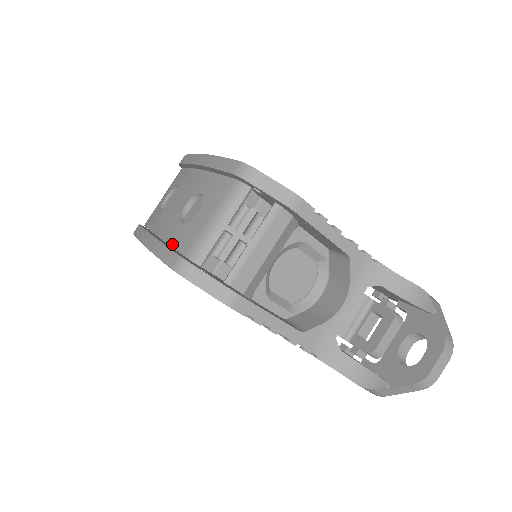
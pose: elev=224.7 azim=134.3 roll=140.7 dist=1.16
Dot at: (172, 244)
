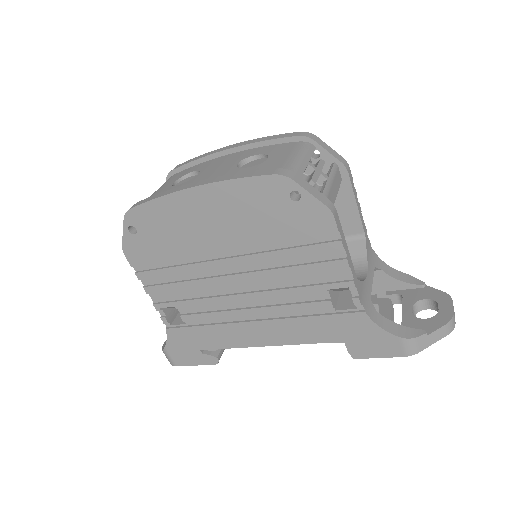
Dot at: occluded
